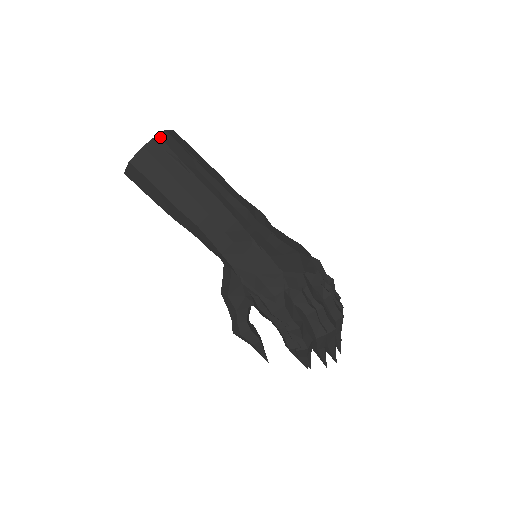
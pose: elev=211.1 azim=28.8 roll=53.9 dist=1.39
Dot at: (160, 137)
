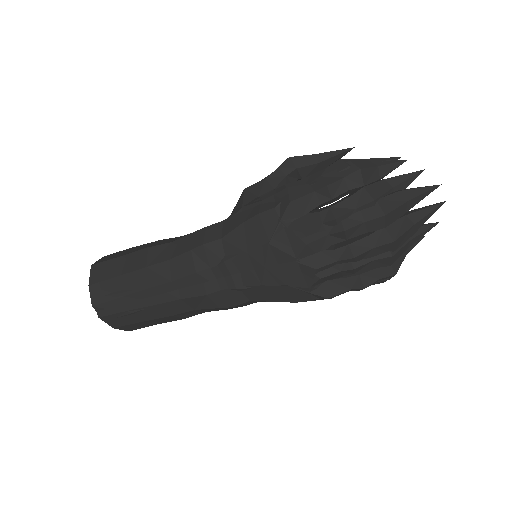
Dot at: (102, 317)
